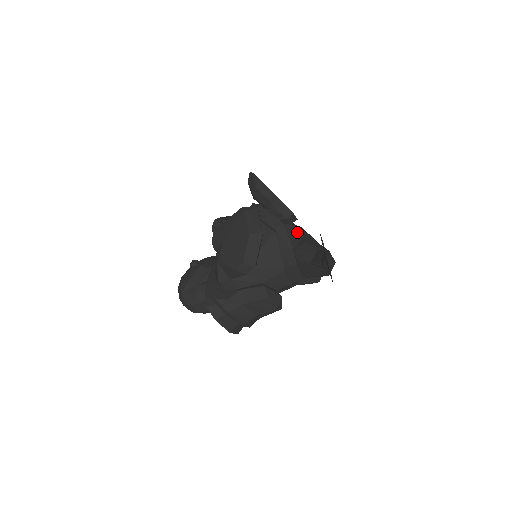
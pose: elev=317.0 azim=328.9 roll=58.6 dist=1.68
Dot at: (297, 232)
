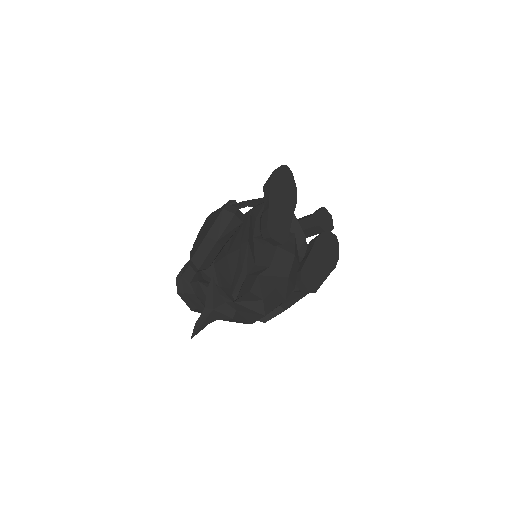
Dot at: (271, 258)
